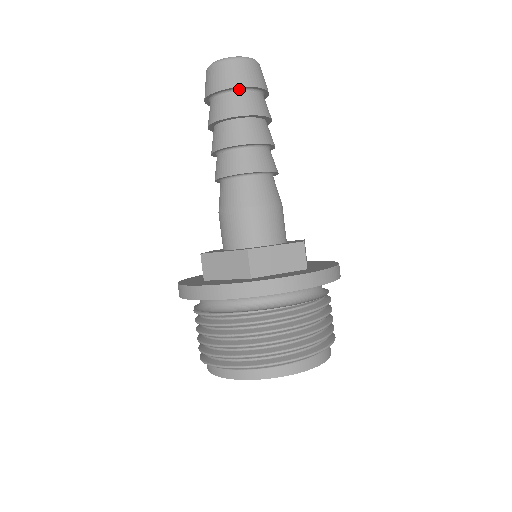
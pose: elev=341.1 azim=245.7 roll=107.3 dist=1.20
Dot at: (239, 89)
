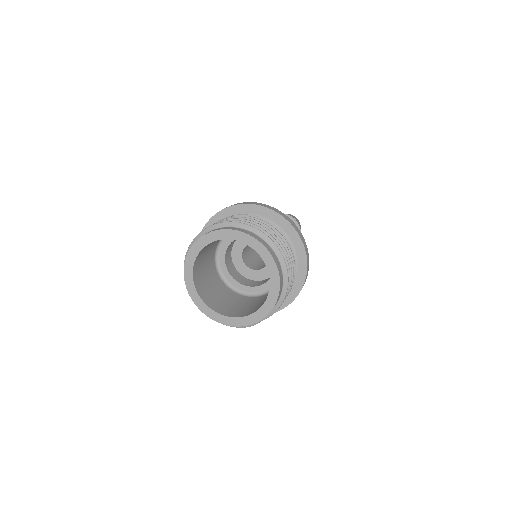
Dot at: occluded
